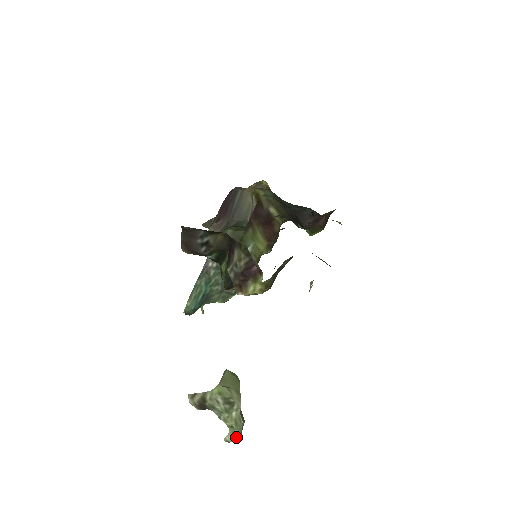
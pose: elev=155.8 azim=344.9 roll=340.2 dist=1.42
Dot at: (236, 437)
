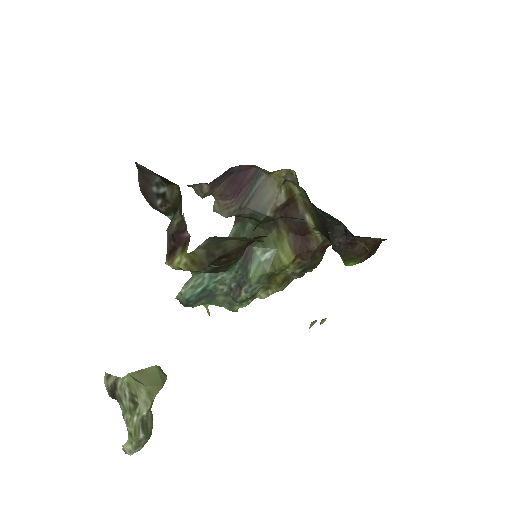
Dot at: (132, 450)
